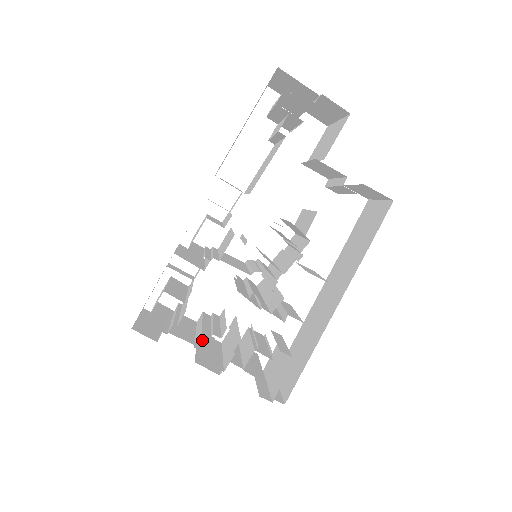
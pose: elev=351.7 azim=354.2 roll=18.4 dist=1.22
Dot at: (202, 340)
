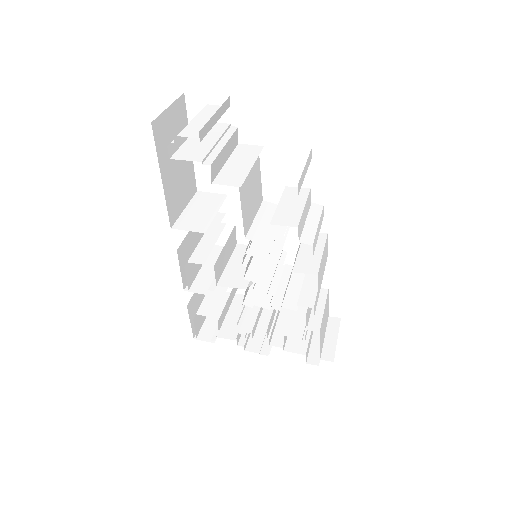
Dot at: occluded
